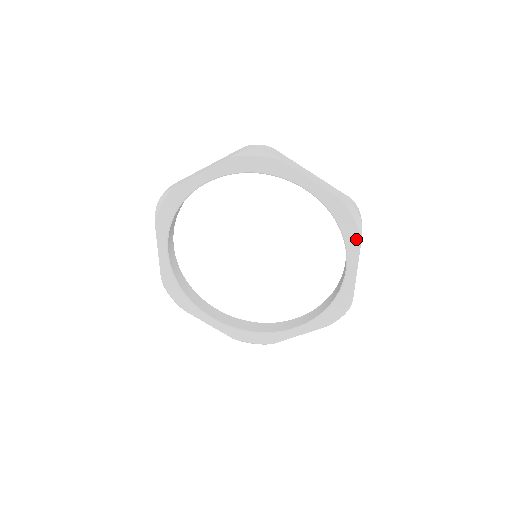
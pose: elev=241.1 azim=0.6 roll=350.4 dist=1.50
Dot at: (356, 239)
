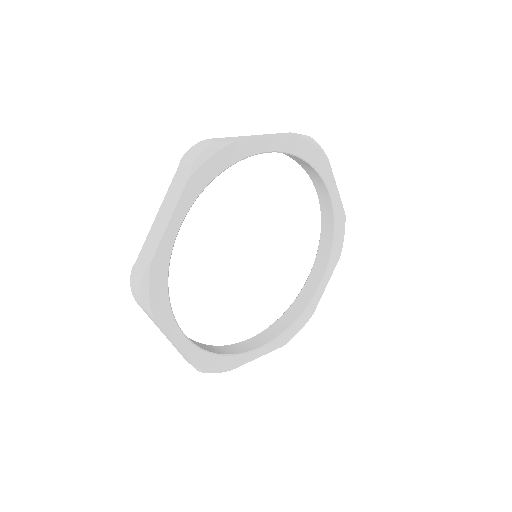
Dot at: (338, 255)
